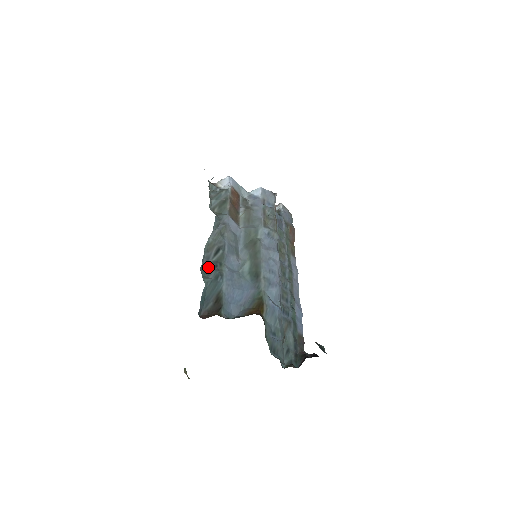
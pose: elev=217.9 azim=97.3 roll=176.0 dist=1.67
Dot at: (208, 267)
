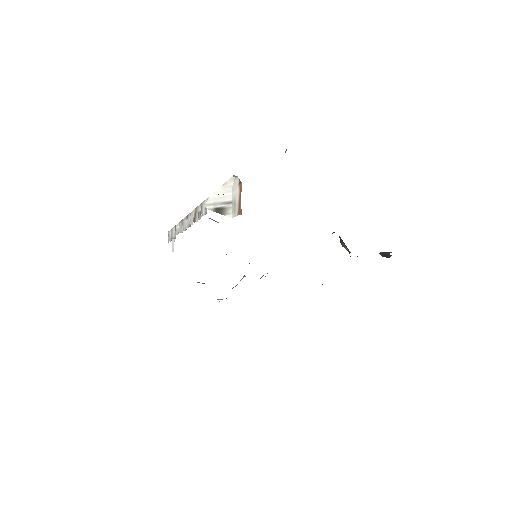
Dot at: occluded
